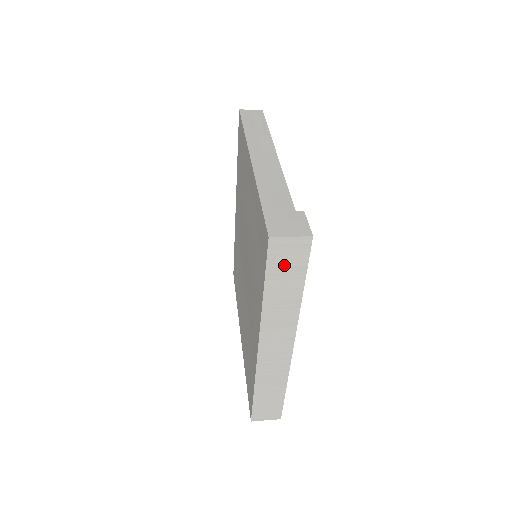
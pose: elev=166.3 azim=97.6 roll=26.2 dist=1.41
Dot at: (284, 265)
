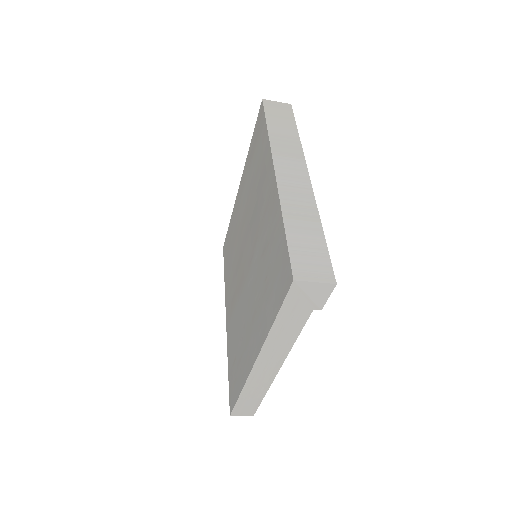
Dot at: (277, 115)
